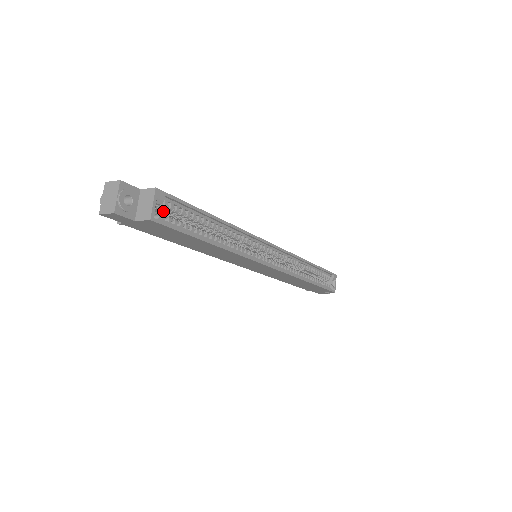
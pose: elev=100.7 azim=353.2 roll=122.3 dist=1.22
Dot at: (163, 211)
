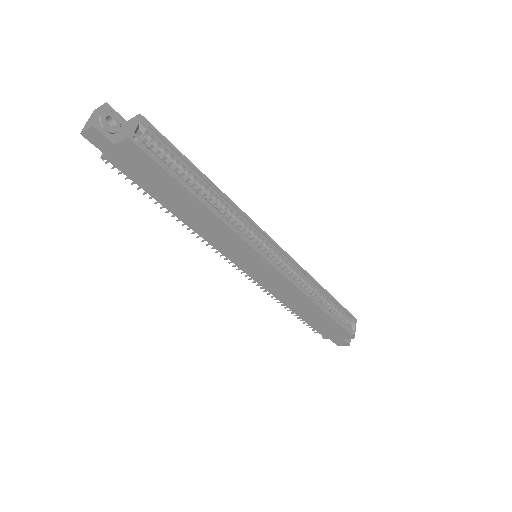
Dot at: (147, 147)
